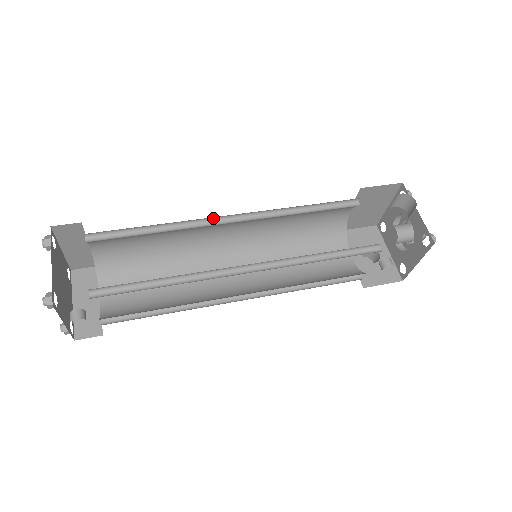
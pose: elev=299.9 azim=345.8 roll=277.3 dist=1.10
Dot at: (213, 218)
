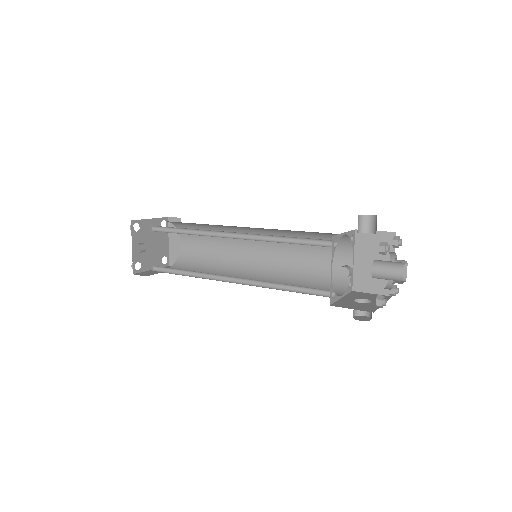
Dot at: occluded
